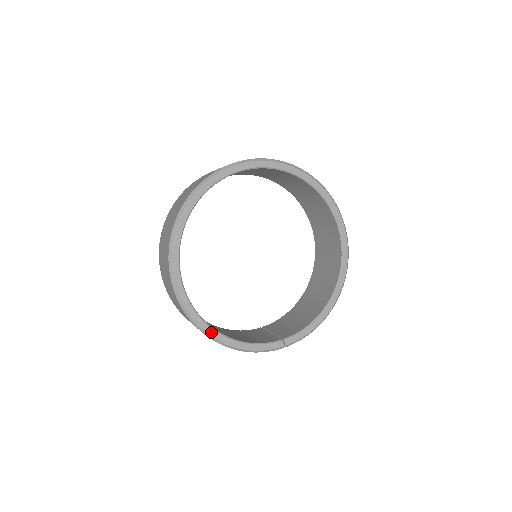
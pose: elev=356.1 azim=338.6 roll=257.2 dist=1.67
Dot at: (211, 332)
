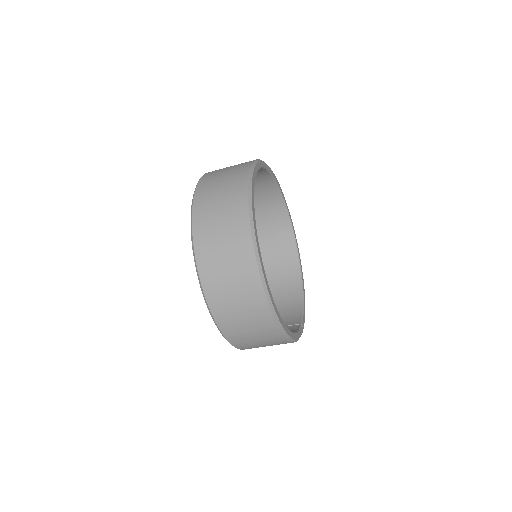
Dot at: (285, 328)
